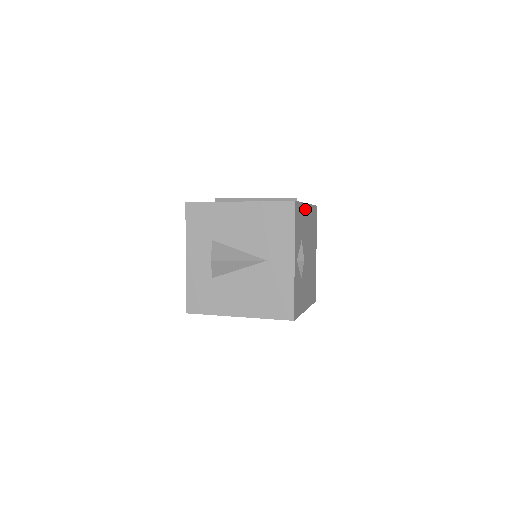
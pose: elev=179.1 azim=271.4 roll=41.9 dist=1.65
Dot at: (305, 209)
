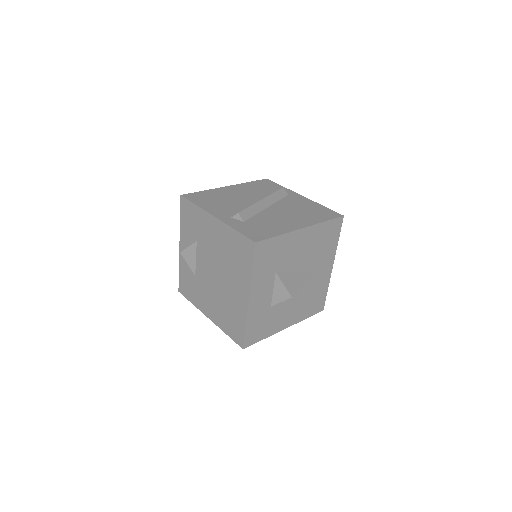
Dot at: occluded
